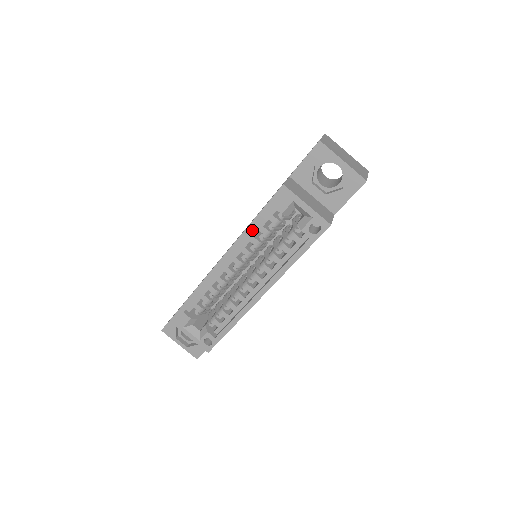
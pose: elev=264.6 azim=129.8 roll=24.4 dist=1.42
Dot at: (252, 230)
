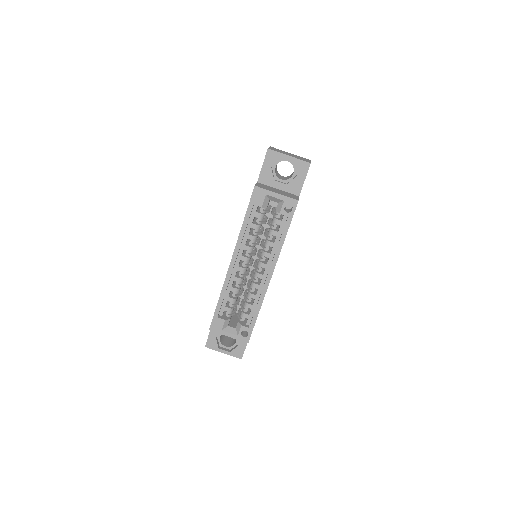
Dot at: (245, 228)
